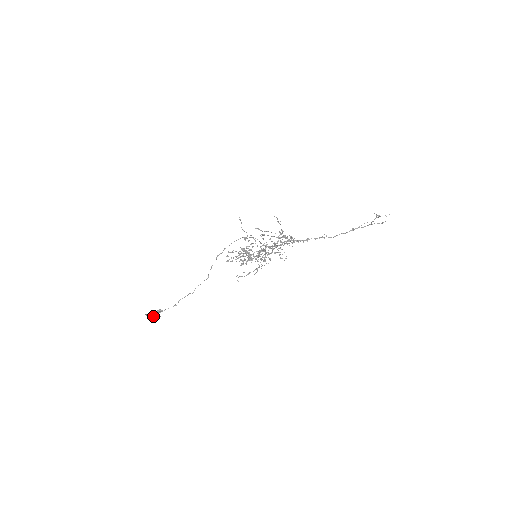
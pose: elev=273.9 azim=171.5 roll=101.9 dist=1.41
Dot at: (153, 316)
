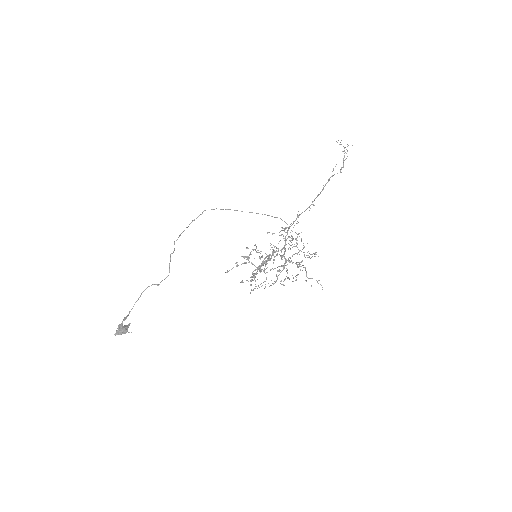
Dot at: (127, 331)
